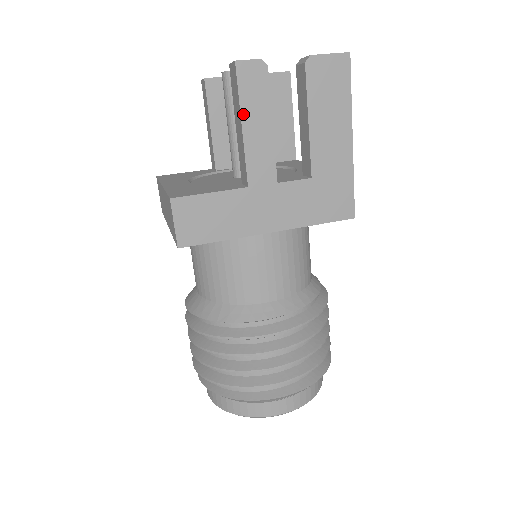
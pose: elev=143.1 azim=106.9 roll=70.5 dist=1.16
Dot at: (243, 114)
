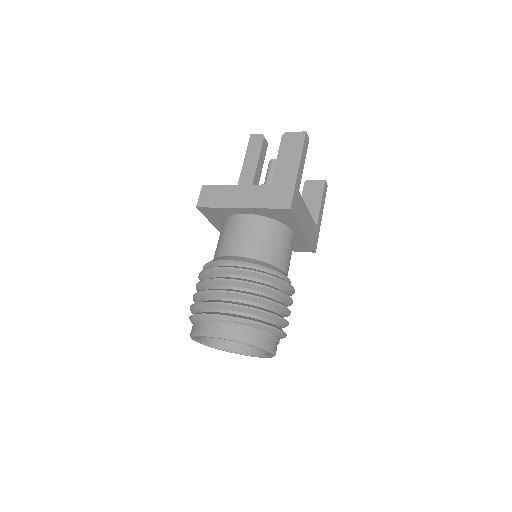
Dot at: (247, 154)
